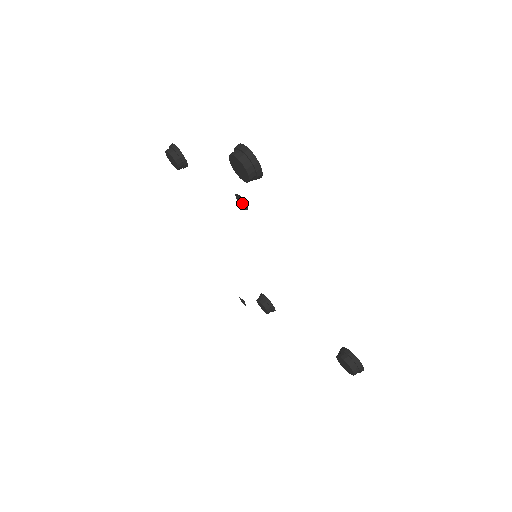
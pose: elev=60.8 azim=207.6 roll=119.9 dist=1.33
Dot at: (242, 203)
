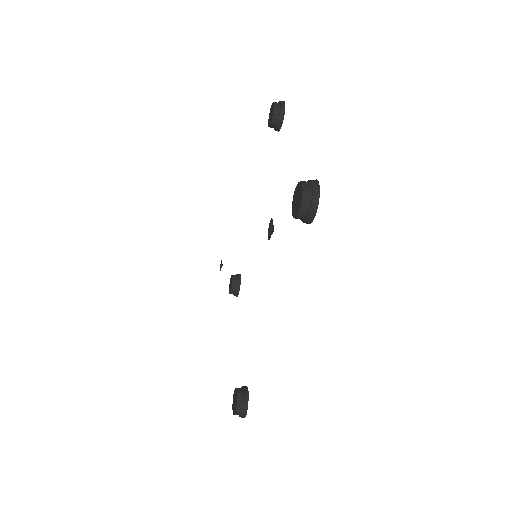
Dot at: (271, 230)
